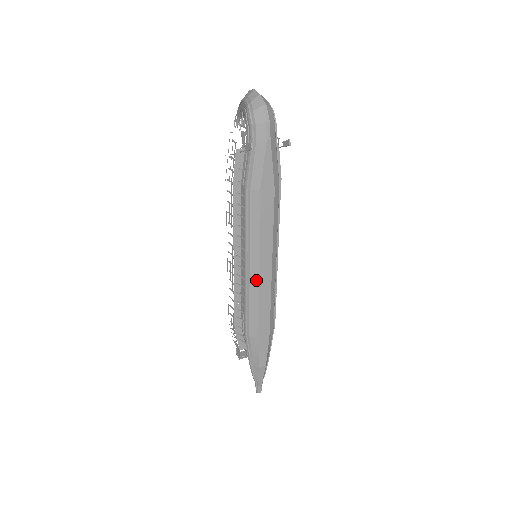
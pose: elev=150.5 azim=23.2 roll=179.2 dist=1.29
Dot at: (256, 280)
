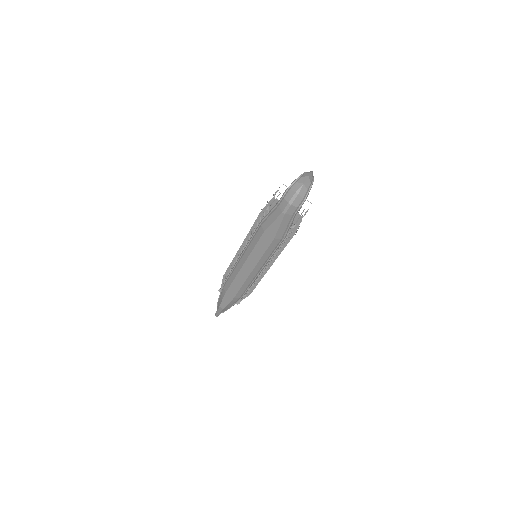
Dot at: (240, 268)
